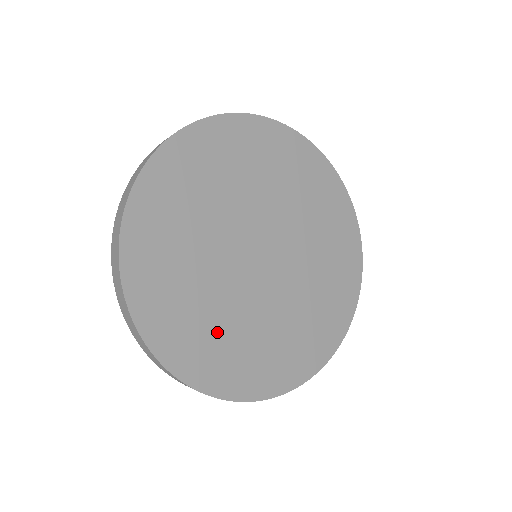
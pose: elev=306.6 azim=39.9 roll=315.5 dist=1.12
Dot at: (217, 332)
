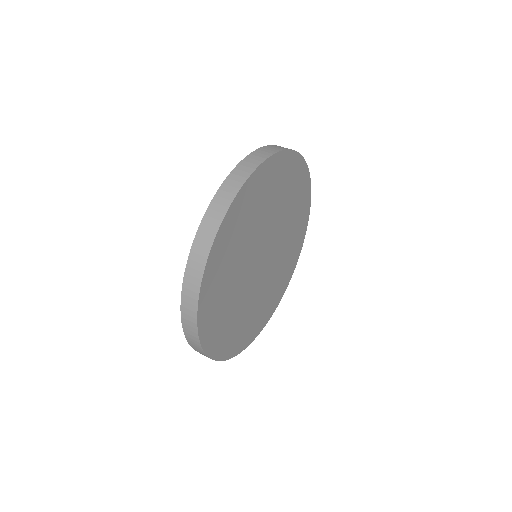
Dot at: (245, 321)
